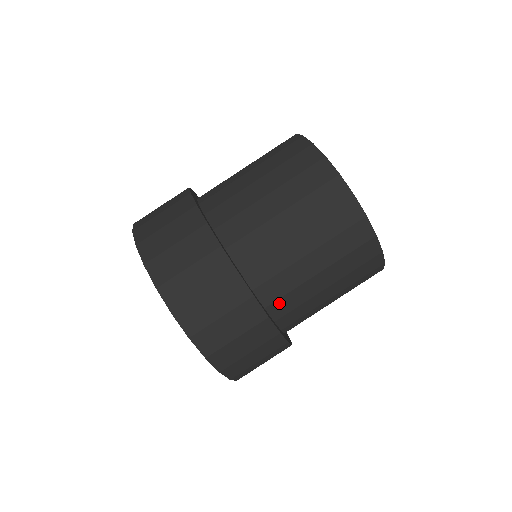
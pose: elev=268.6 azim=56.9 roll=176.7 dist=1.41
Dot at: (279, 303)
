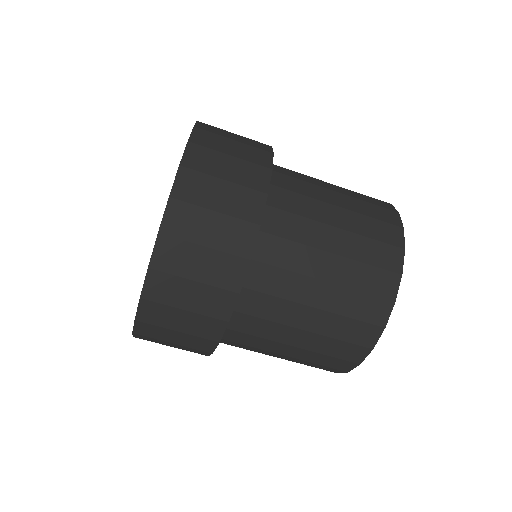
Dot at: (246, 318)
